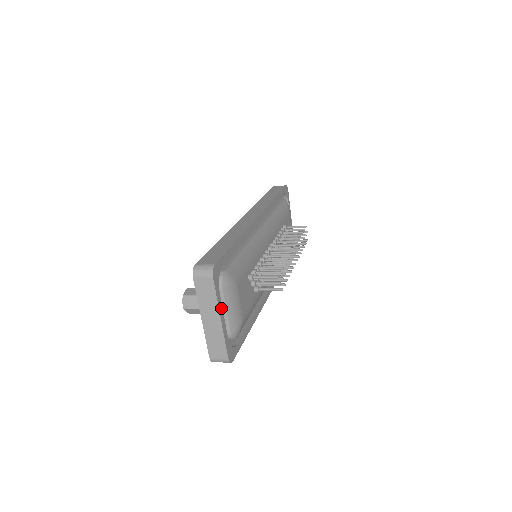
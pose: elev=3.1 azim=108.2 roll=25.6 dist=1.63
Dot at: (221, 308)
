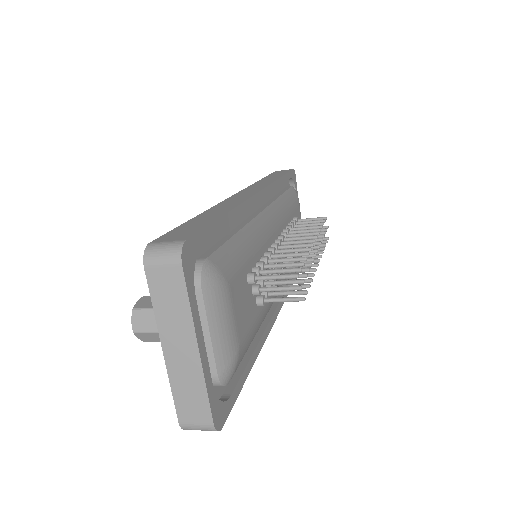
Dot at: (199, 326)
